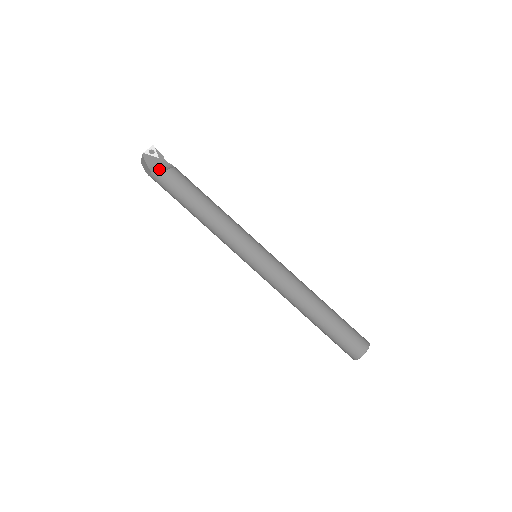
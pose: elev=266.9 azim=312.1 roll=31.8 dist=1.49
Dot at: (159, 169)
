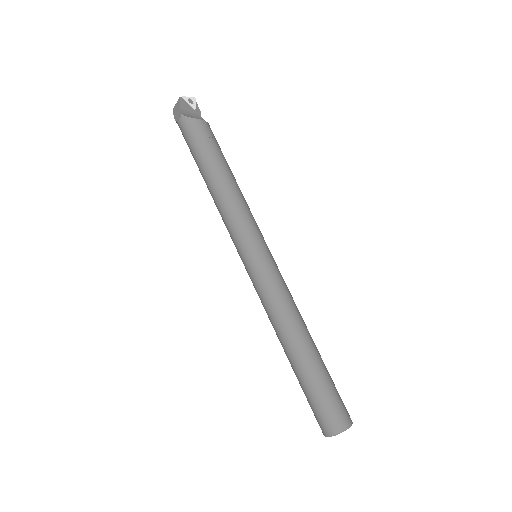
Dot at: (191, 117)
